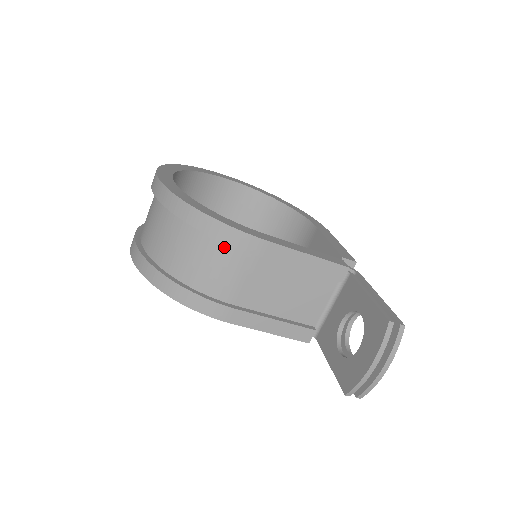
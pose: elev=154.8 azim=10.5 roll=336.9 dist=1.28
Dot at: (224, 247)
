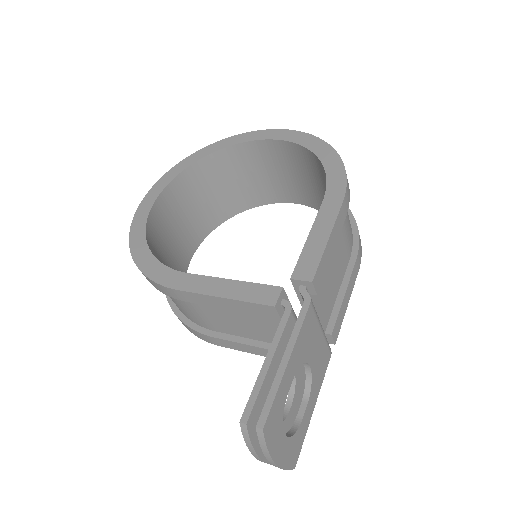
Dot at: occluded
